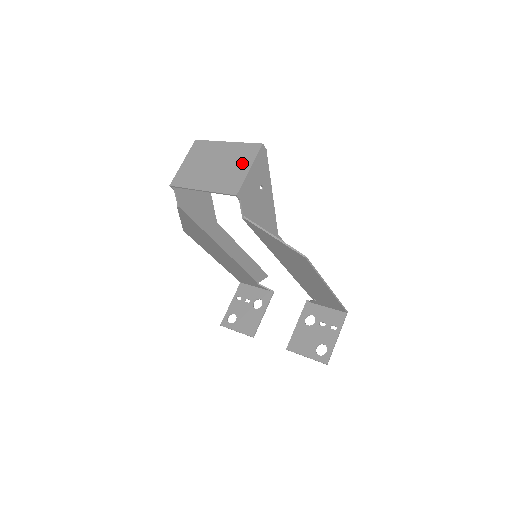
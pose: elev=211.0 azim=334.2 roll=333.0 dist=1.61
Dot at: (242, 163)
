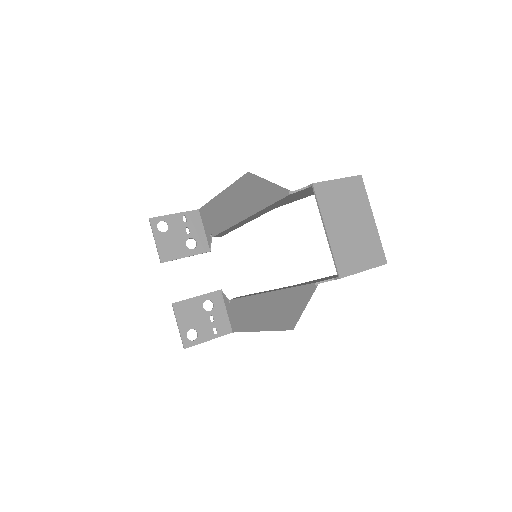
Dot at: (366, 257)
